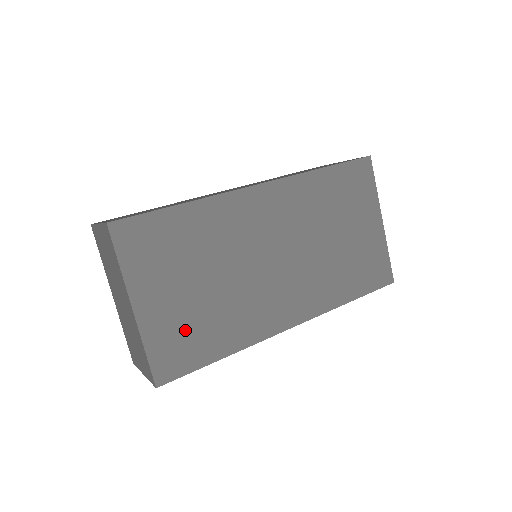
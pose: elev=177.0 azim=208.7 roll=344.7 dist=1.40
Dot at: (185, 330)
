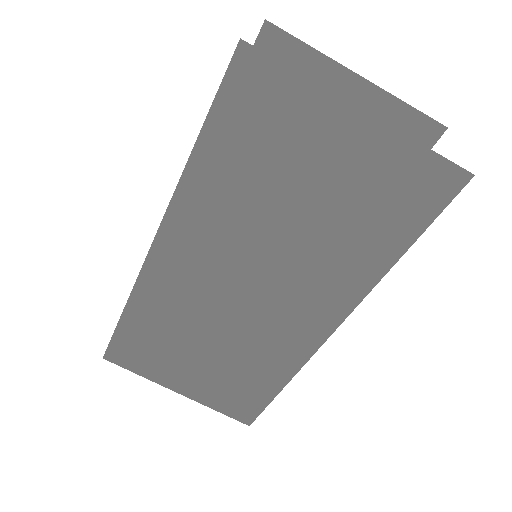
Dot at: (228, 386)
